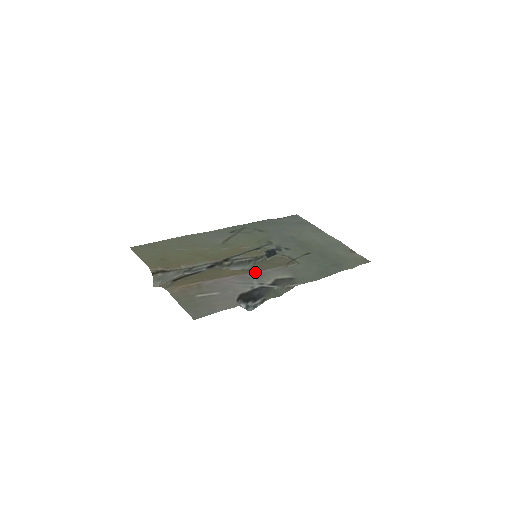
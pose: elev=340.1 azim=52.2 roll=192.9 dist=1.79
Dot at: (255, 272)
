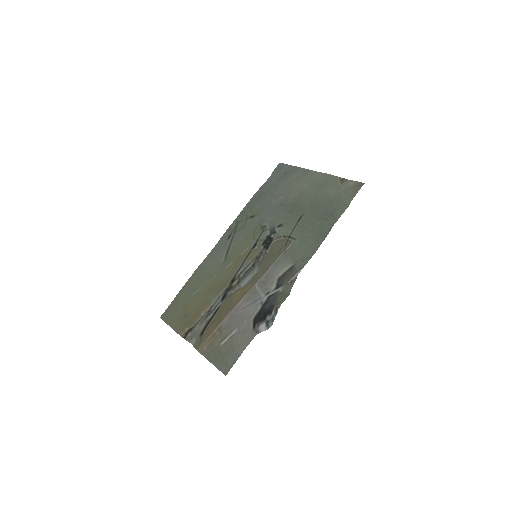
Dot at: (260, 279)
